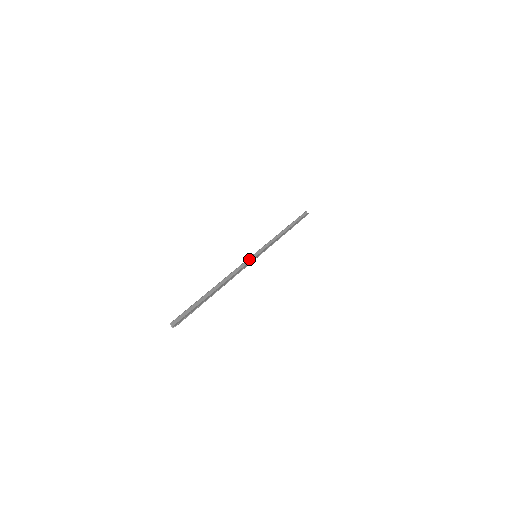
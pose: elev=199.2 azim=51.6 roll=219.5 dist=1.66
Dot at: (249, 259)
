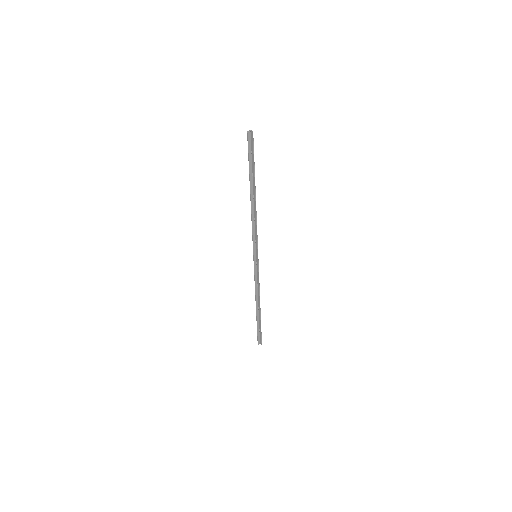
Dot at: (254, 265)
